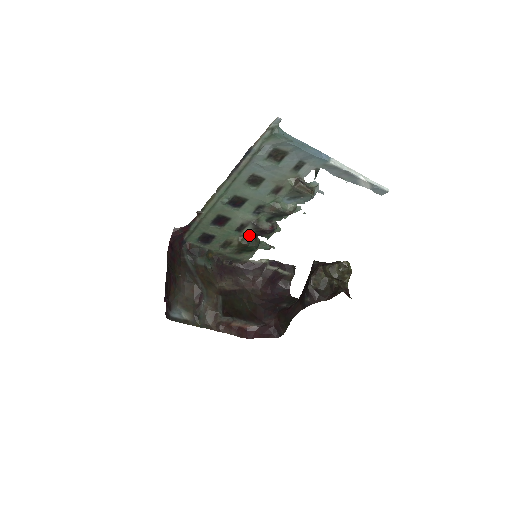
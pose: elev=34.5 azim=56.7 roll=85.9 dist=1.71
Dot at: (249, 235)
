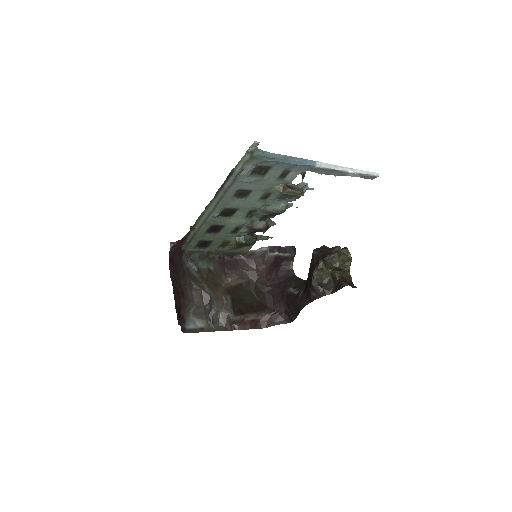
Dot at: (245, 234)
